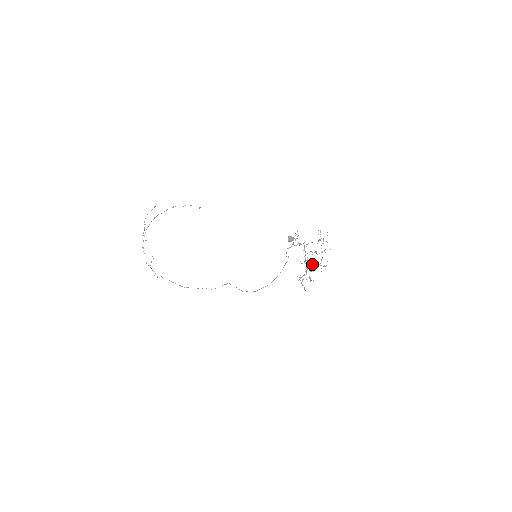
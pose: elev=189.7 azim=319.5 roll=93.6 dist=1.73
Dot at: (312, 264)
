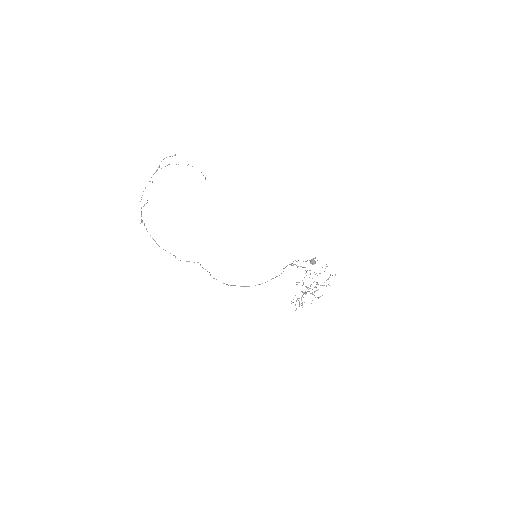
Dot at: (307, 291)
